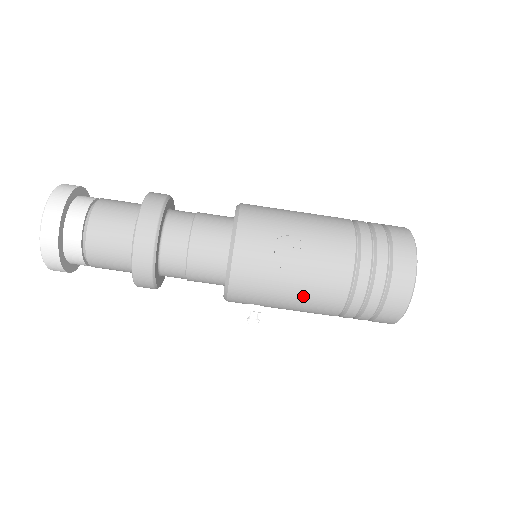
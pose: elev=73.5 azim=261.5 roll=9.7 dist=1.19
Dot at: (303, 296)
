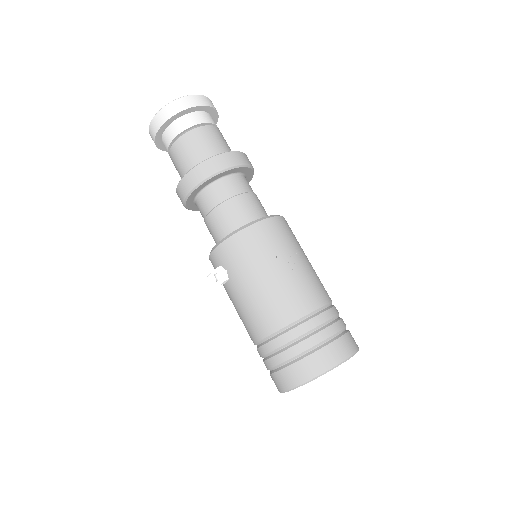
Dot at: (264, 293)
